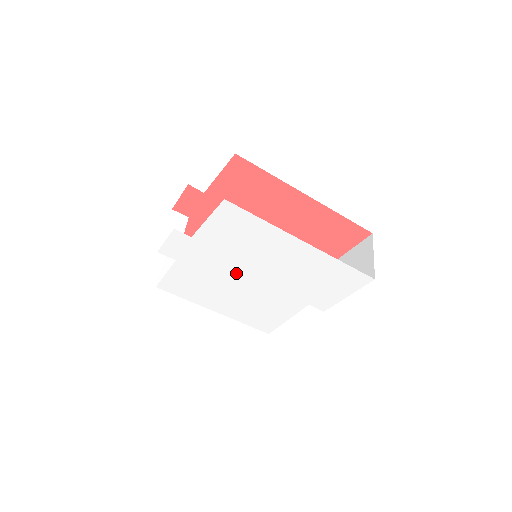
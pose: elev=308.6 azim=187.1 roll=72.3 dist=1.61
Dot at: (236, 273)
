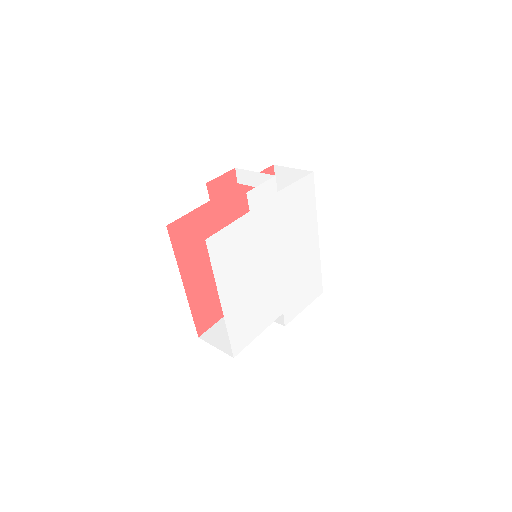
Dot at: (271, 251)
